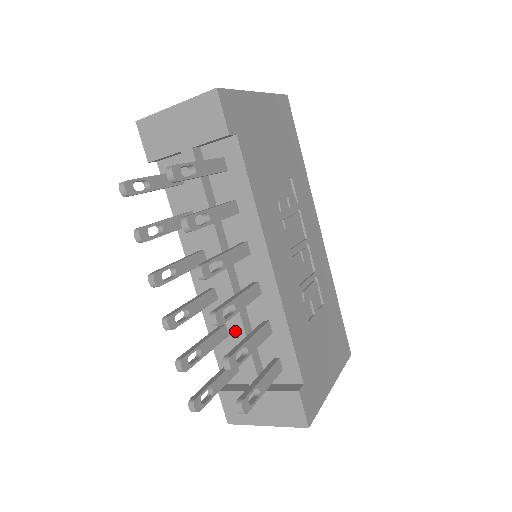
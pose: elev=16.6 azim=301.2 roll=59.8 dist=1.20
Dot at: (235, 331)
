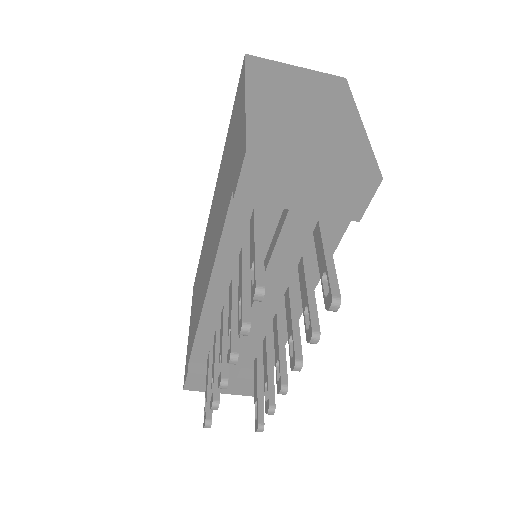
Dot at: (239, 345)
